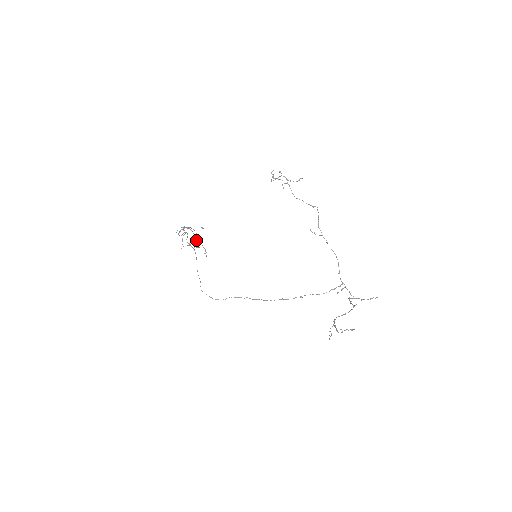
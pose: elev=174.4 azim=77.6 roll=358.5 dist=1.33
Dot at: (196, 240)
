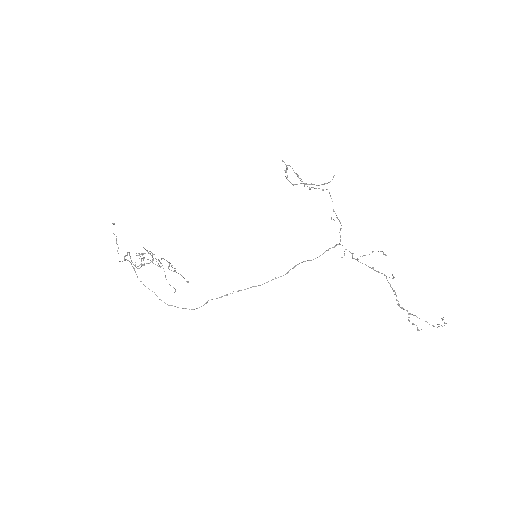
Dot at: (171, 266)
